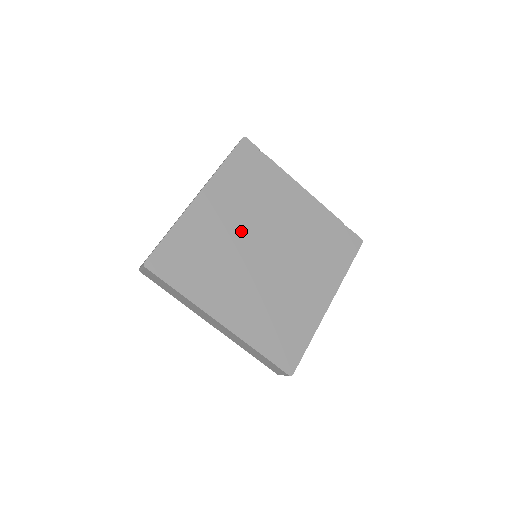
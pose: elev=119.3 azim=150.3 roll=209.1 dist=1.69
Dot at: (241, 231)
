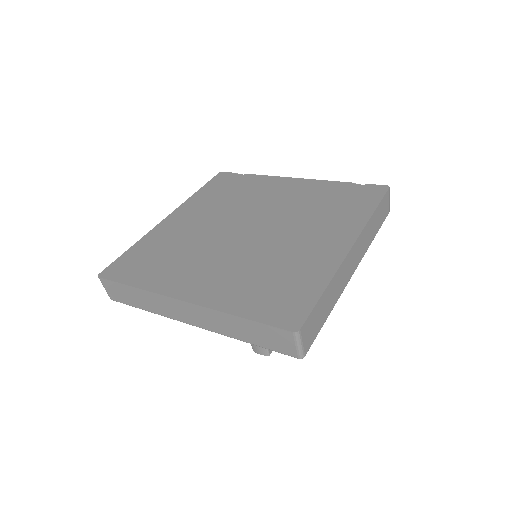
Dot at: (214, 225)
